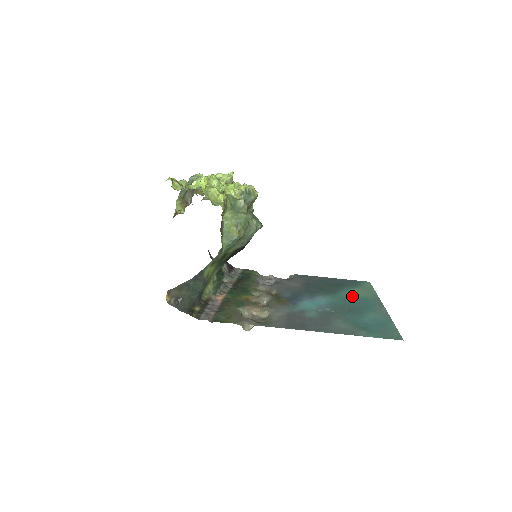
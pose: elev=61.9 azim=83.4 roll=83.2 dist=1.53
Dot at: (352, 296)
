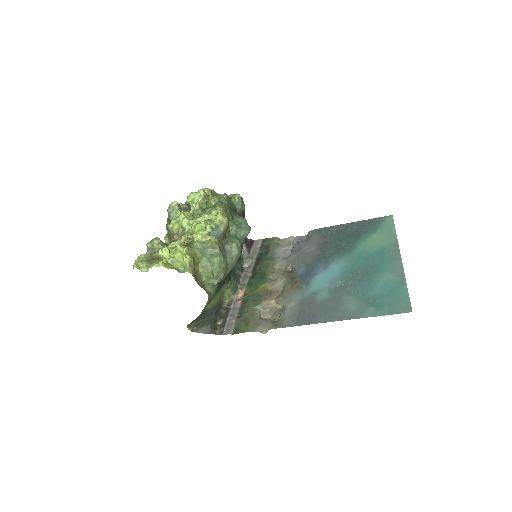
Dot at: (368, 250)
